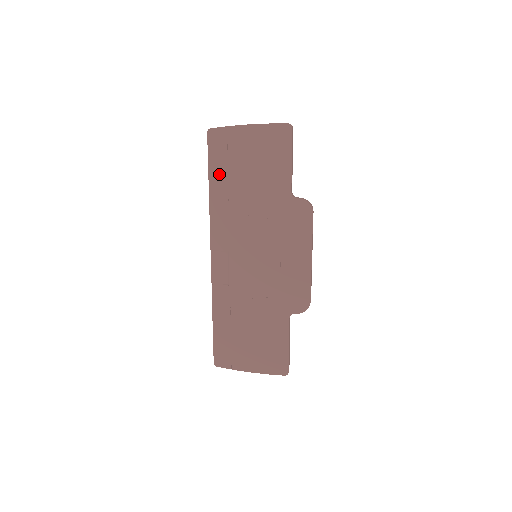
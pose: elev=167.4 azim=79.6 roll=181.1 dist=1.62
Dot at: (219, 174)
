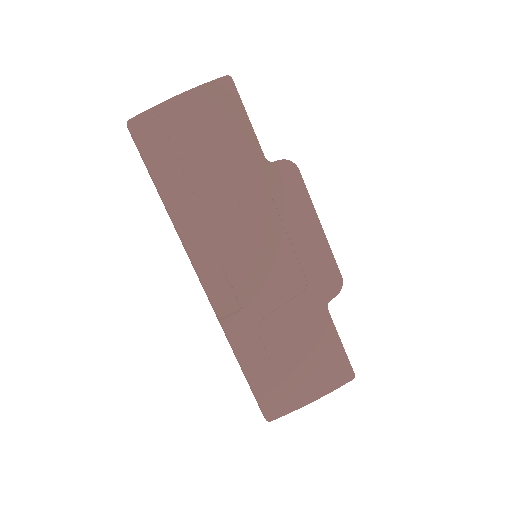
Dot at: (167, 174)
